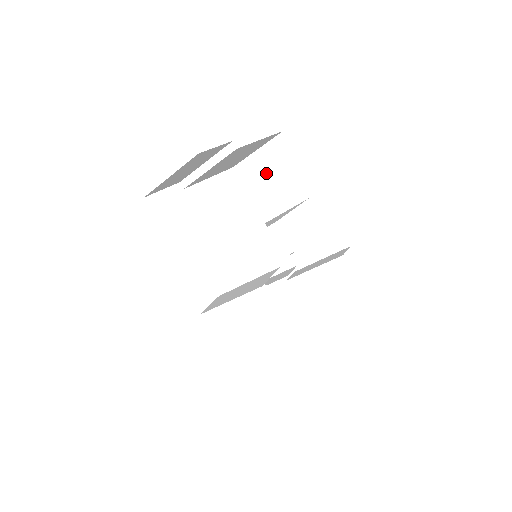
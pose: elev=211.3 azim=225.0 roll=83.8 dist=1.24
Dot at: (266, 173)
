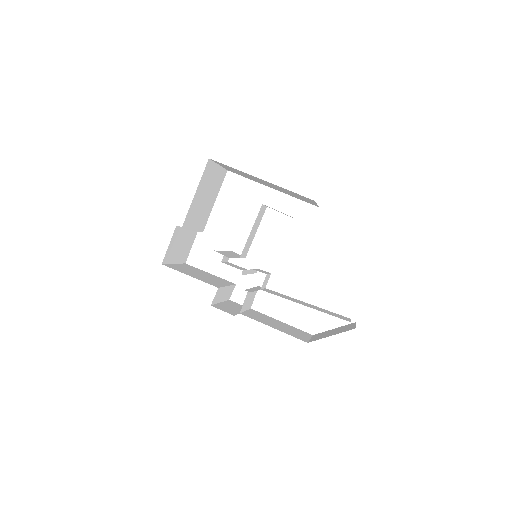
Dot at: occluded
